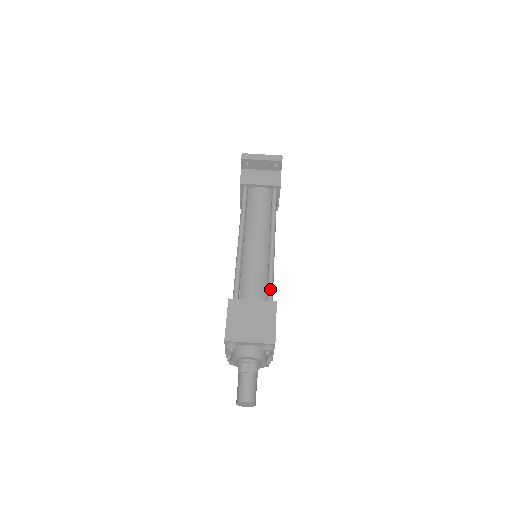
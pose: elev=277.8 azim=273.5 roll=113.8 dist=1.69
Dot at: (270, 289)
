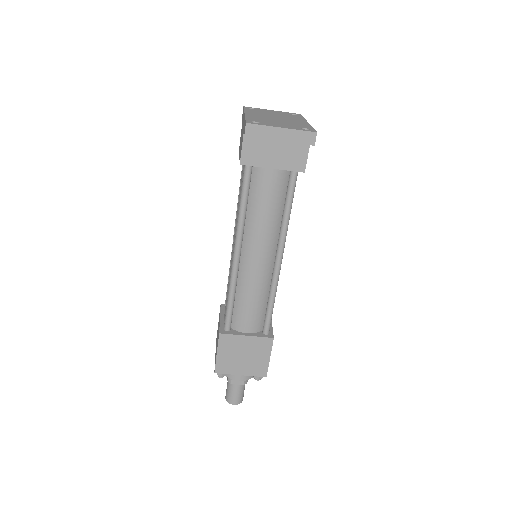
Dot at: (268, 321)
